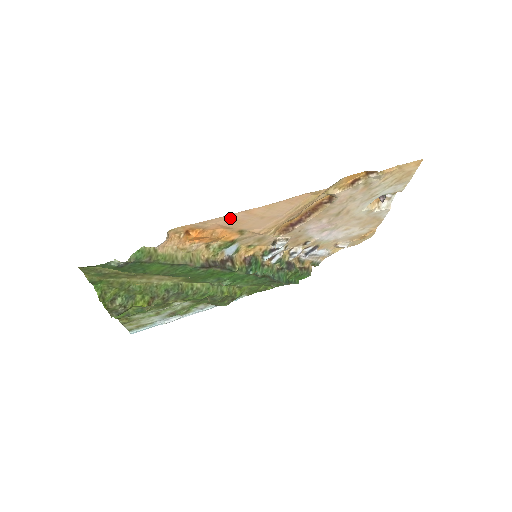
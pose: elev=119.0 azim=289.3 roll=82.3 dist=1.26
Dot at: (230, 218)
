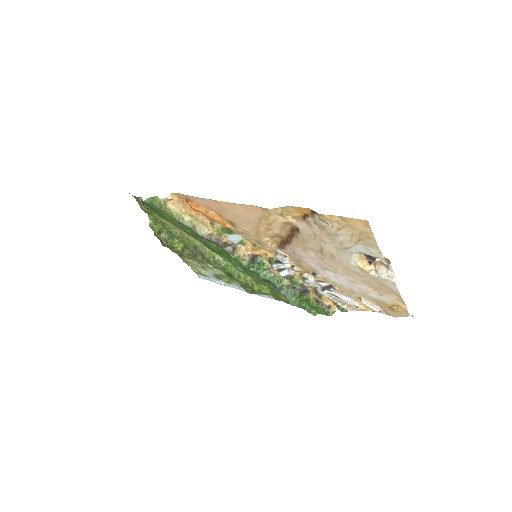
Dot at: (209, 202)
